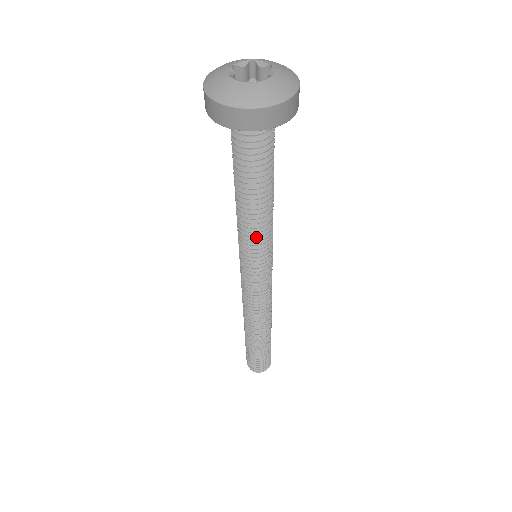
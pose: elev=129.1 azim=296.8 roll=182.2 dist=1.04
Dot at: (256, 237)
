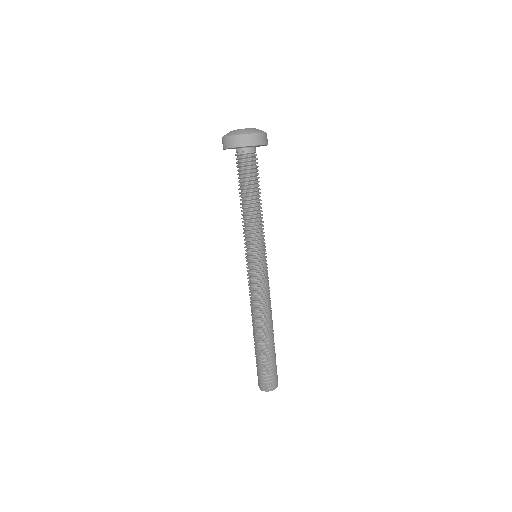
Dot at: (252, 231)
